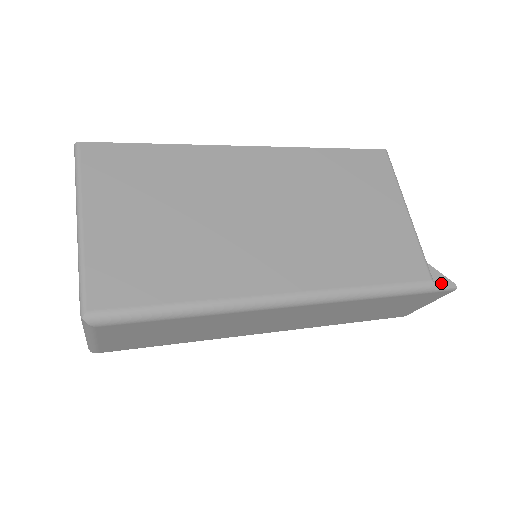
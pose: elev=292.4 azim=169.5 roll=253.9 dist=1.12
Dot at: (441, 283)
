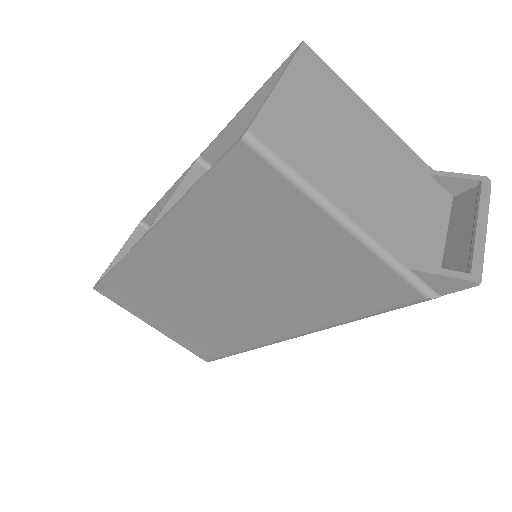
Dot at: (448, 287)
